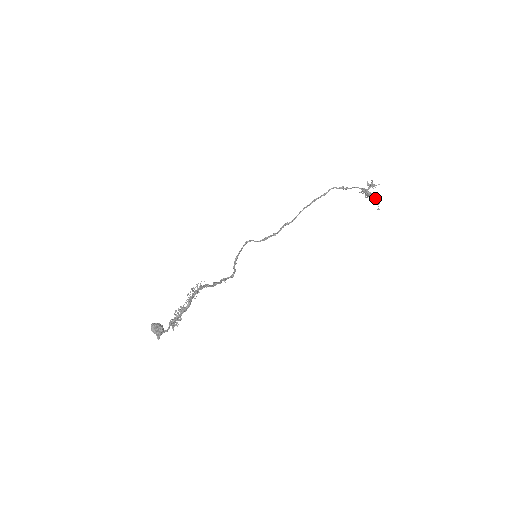
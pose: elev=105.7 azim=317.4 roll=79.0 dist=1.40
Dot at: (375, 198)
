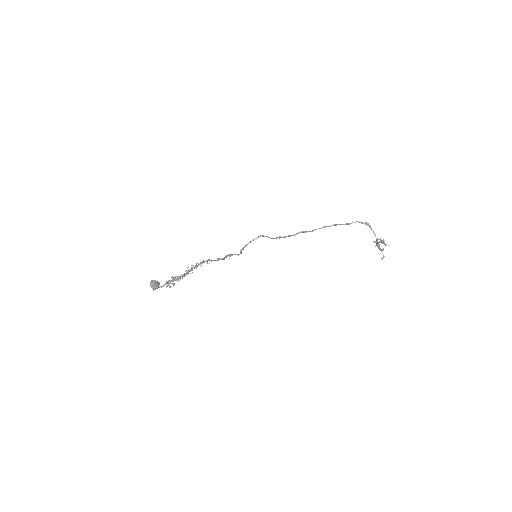
Dot at: occluded
